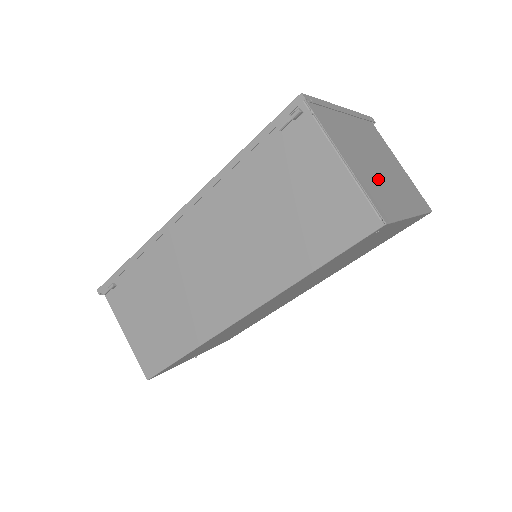
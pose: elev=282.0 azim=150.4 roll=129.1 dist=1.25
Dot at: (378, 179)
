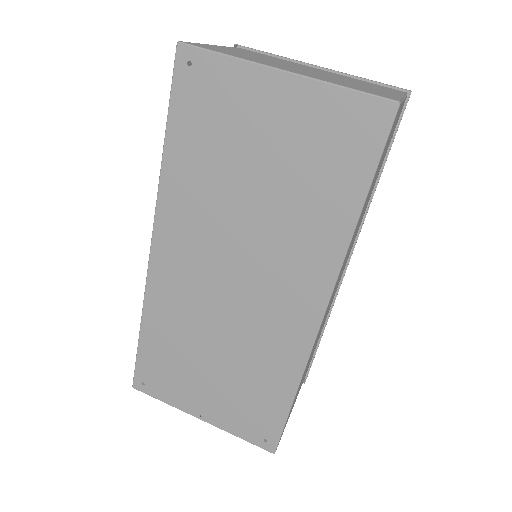
Dot at: (263, 60)
